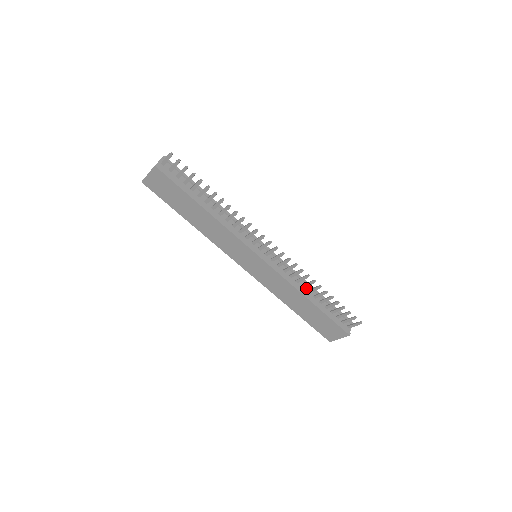
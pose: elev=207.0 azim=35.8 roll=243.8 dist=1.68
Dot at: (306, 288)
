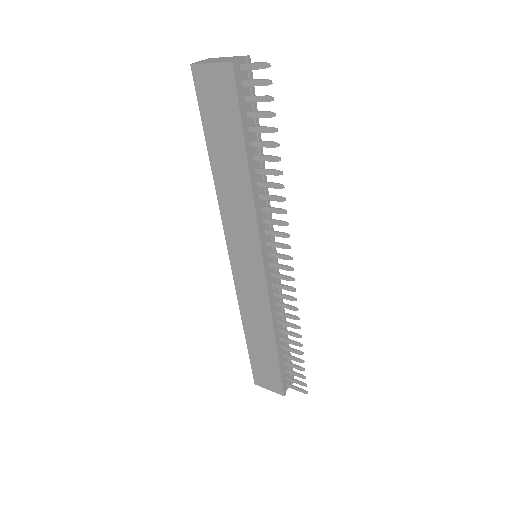
Dot at: (280, 324)
